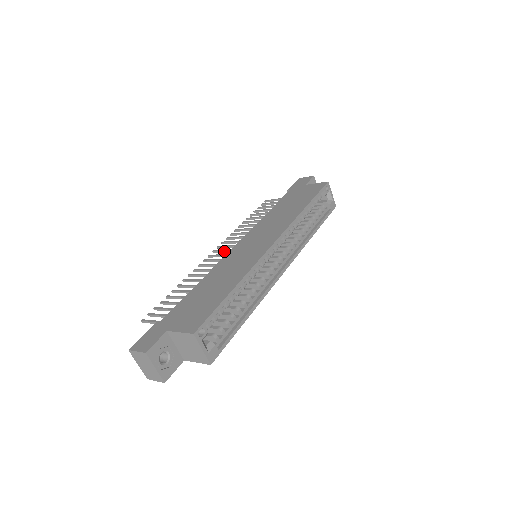
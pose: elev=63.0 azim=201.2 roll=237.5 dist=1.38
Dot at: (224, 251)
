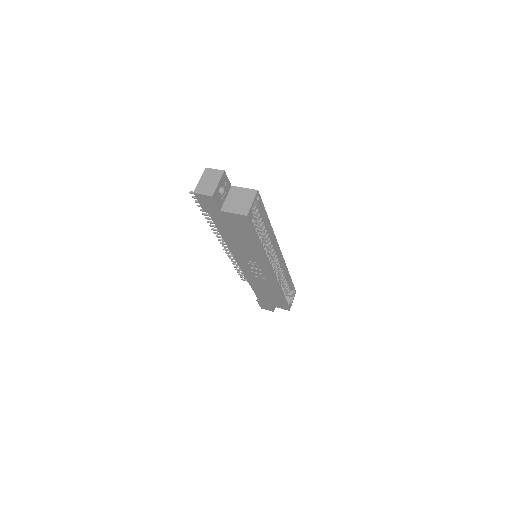
Dot at: occluded
